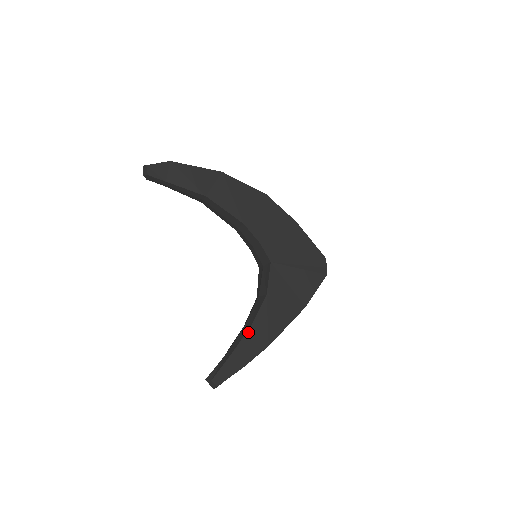
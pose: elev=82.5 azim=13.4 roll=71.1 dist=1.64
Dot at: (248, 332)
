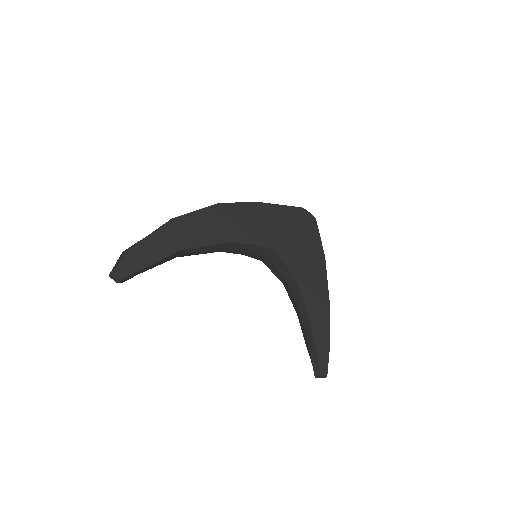
Dot at: (309, 315)
